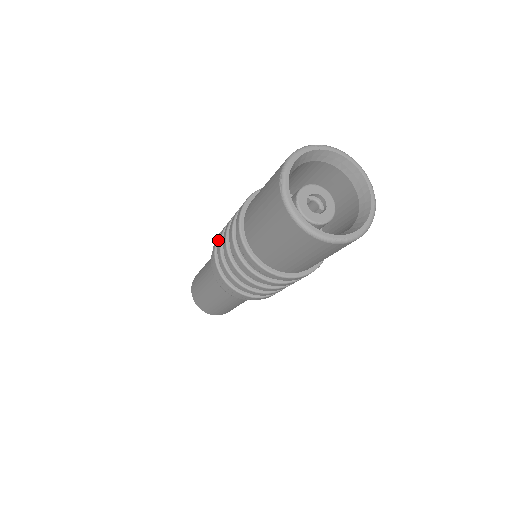
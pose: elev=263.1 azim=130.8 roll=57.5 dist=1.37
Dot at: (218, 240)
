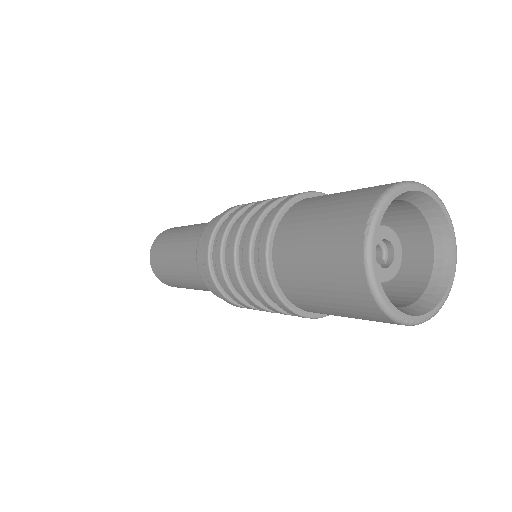
Dot at: (223, 223)
